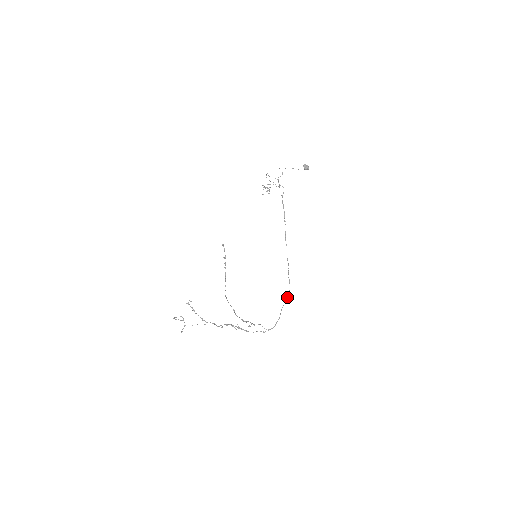
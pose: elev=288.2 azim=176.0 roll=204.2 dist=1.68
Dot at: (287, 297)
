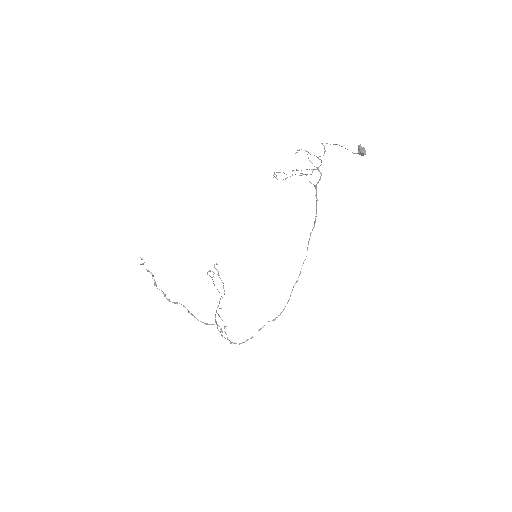
Dot at: occluded
